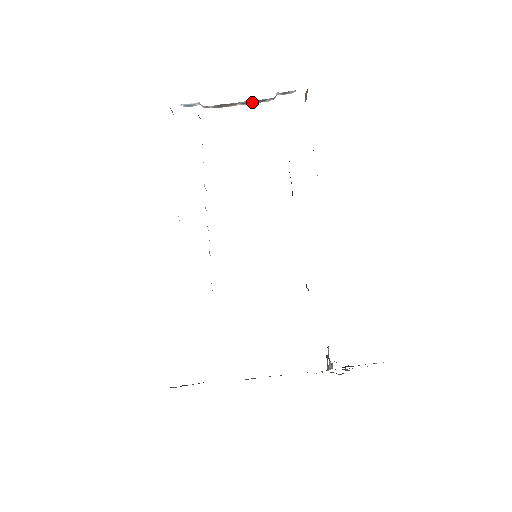
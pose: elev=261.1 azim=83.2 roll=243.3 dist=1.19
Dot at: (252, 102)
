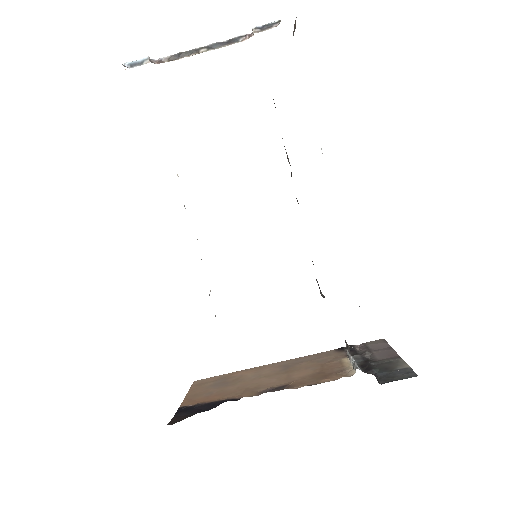
Dot at: (221, 44)
